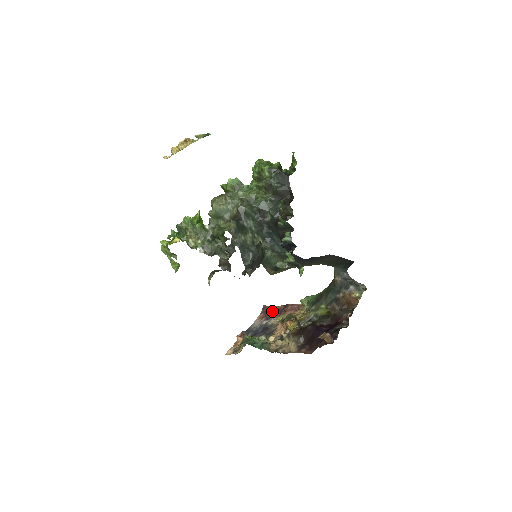
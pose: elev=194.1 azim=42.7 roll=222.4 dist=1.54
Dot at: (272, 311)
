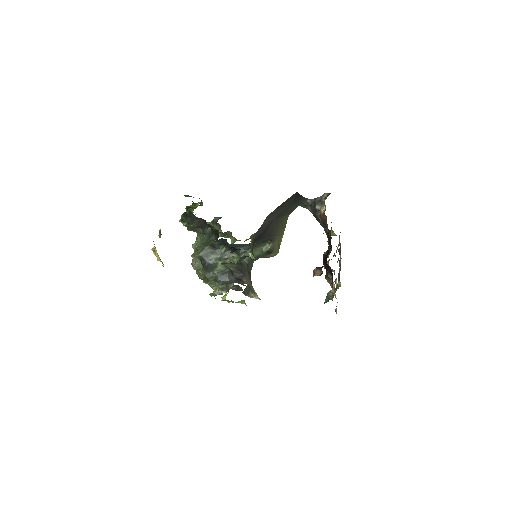
Dot at: occluded
